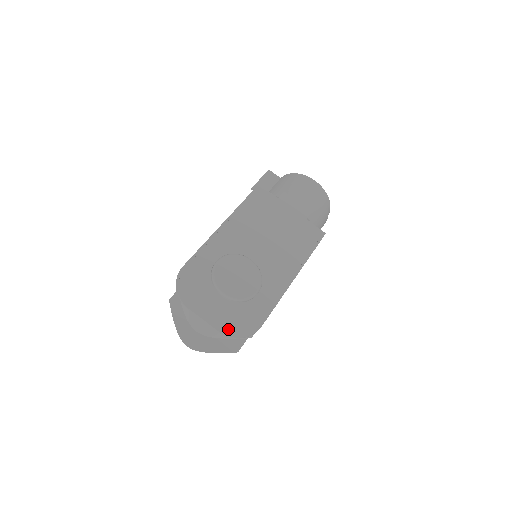
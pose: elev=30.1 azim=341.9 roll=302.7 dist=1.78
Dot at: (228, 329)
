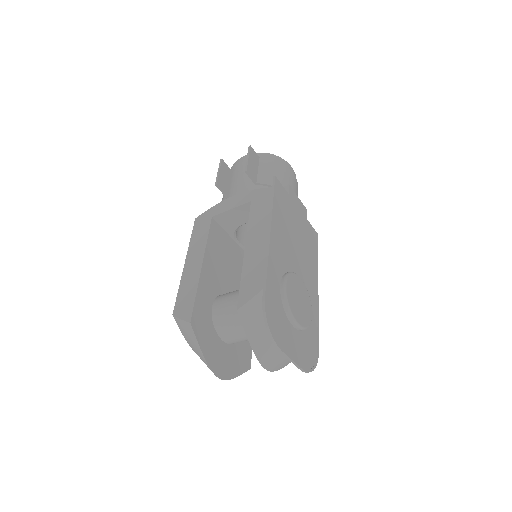
Dot at: (306, 364)
